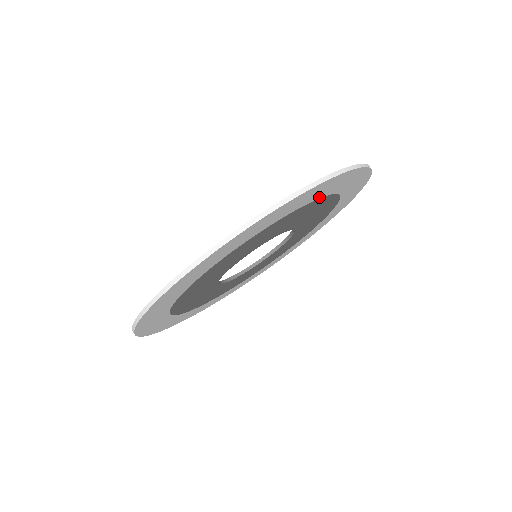
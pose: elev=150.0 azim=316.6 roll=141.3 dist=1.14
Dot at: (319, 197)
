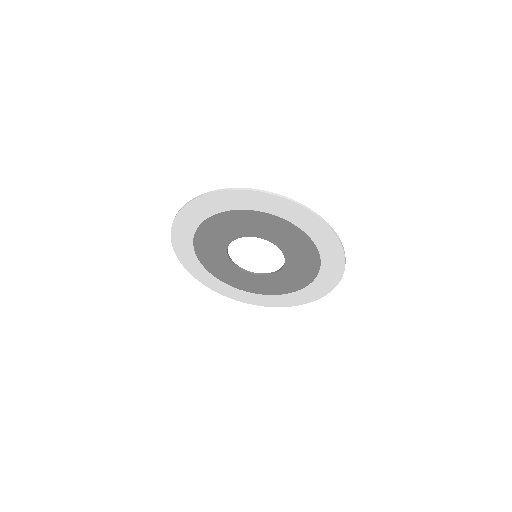
Dot at: (254, 209)
